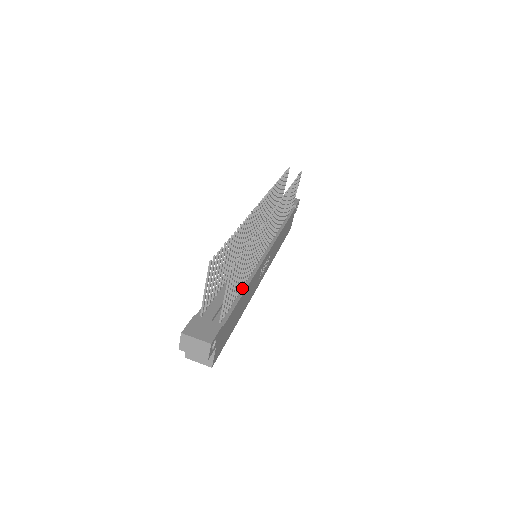
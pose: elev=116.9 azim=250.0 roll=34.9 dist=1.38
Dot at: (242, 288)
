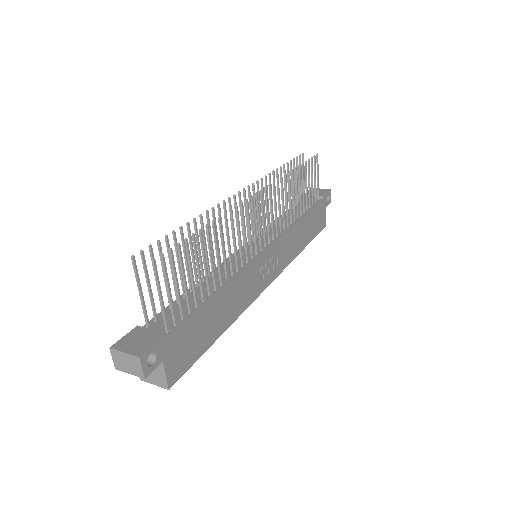
Dot at: (215, 291)
